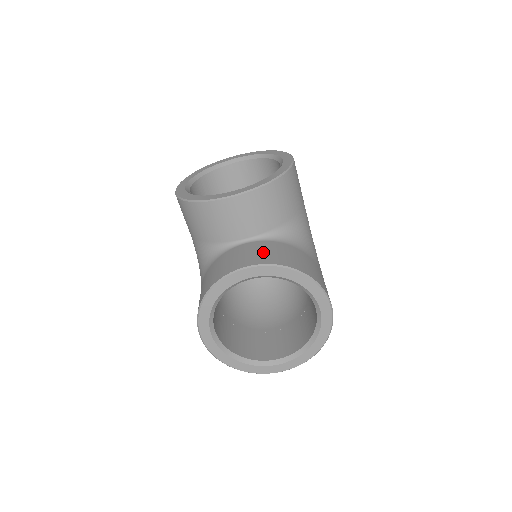
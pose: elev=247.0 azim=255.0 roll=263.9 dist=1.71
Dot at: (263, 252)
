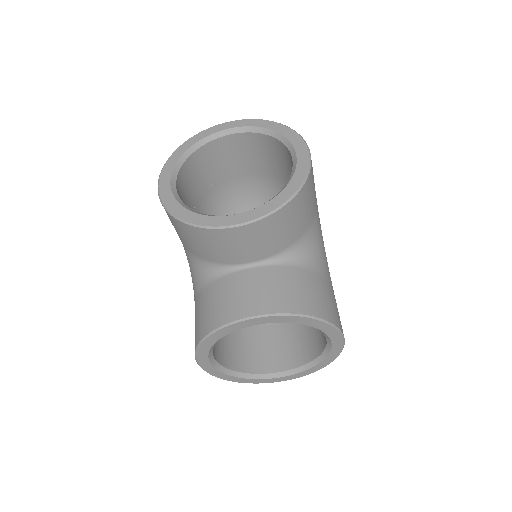
Dot at: (272, 290)
